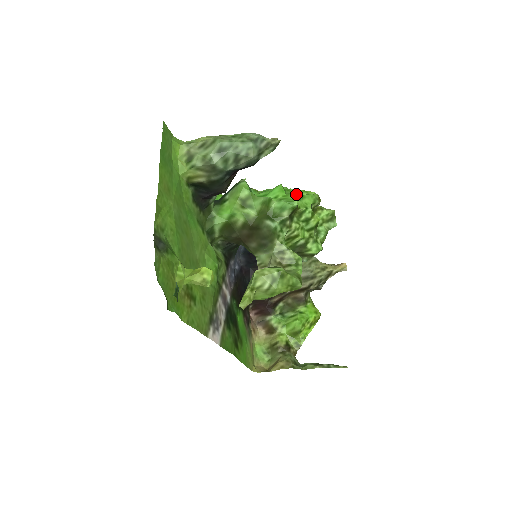
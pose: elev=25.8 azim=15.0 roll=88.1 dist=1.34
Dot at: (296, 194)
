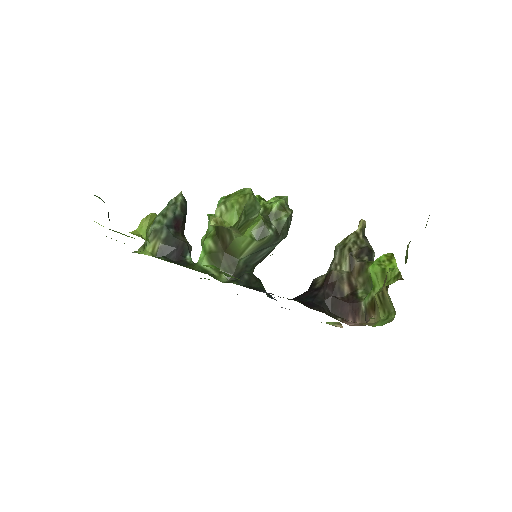
Dot at: occluded
